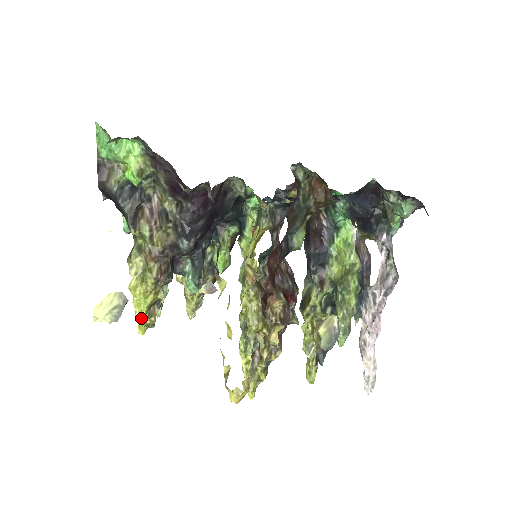
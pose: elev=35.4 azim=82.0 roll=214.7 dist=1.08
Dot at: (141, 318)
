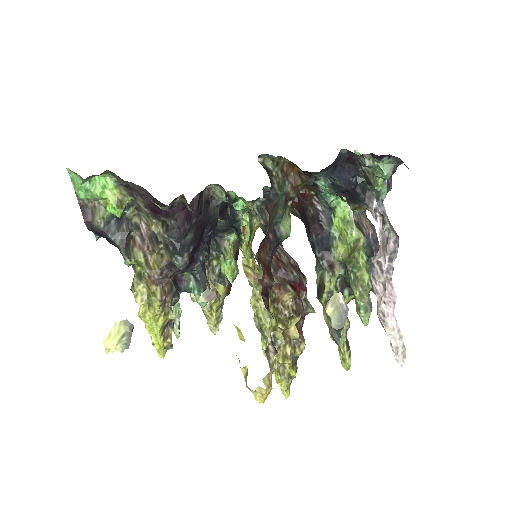
Dot at: (157, 342)
